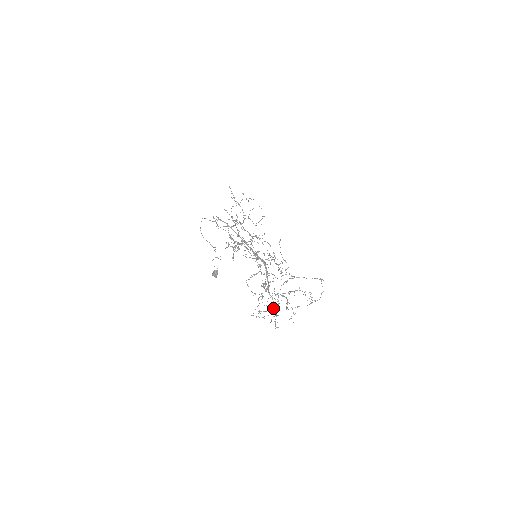
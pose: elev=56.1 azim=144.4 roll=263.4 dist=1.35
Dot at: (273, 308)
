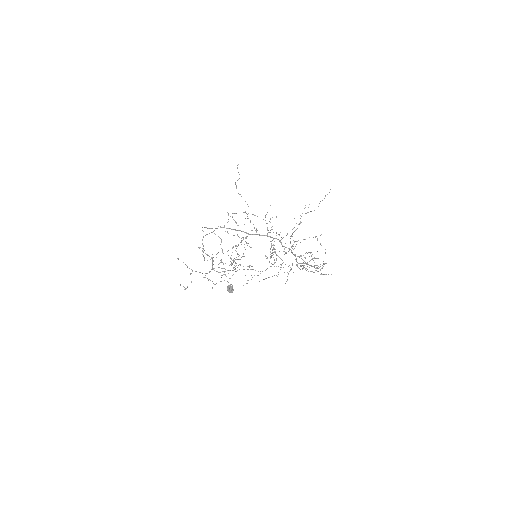
Dot at: occluded
